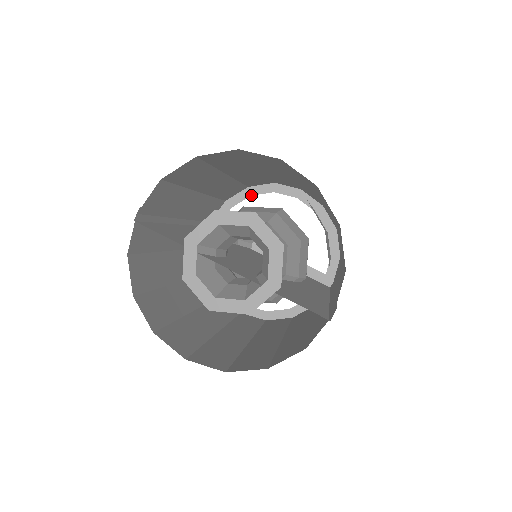
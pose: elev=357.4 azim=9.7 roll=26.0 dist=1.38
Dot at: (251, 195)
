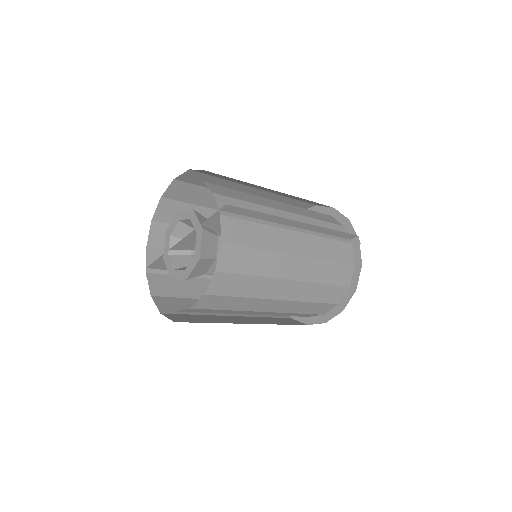
Dot at: occluded
